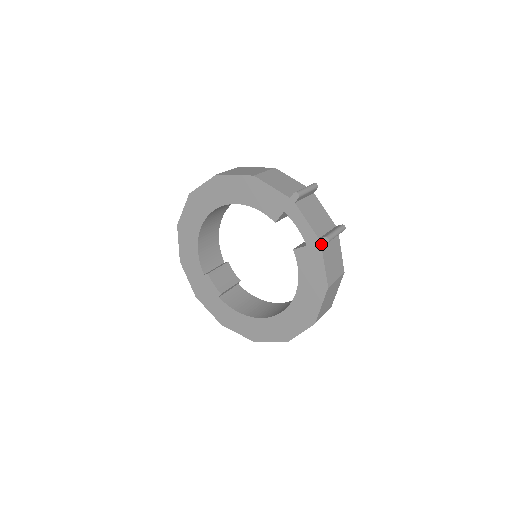
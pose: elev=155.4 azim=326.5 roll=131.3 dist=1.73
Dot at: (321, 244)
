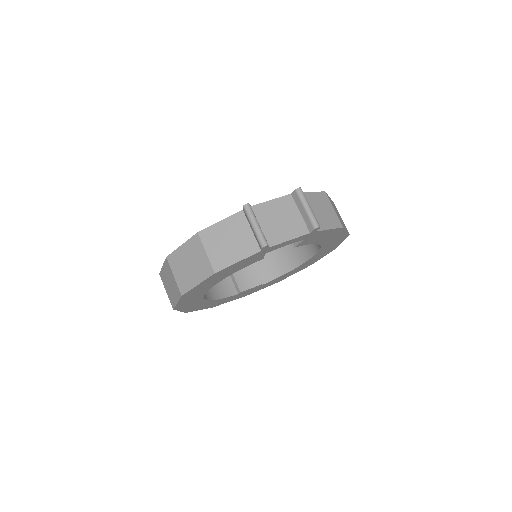
Dot at: (315, 232)
